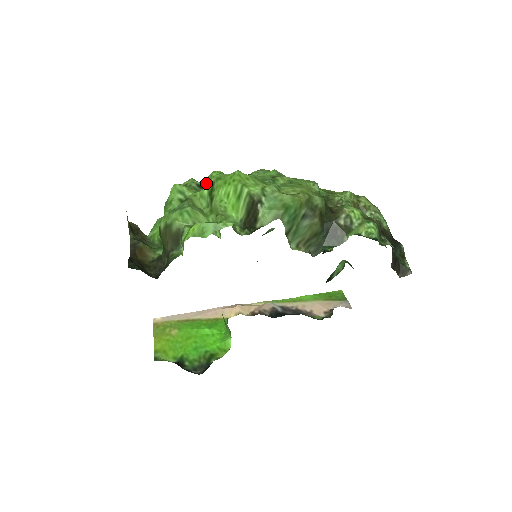
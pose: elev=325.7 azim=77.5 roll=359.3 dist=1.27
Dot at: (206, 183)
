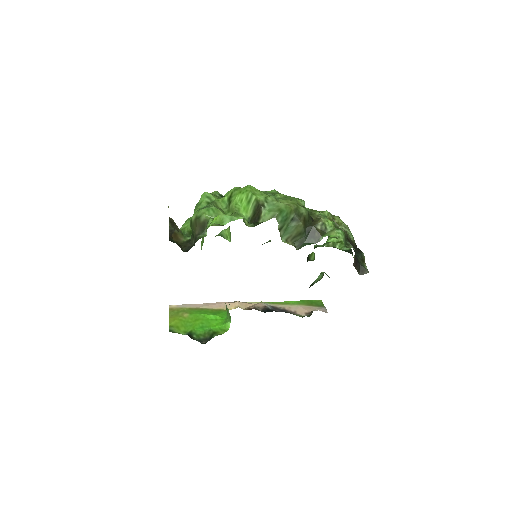
Dot at: occluded
